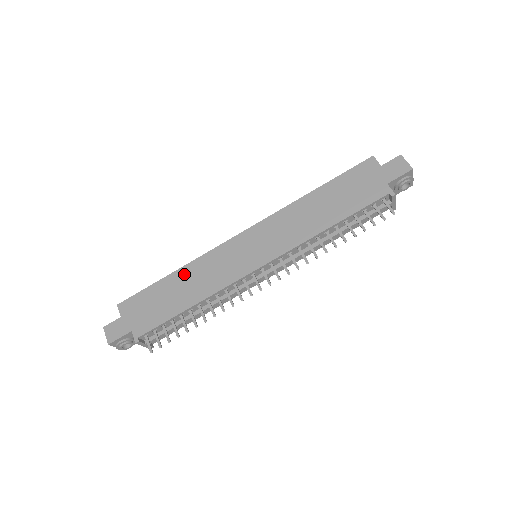
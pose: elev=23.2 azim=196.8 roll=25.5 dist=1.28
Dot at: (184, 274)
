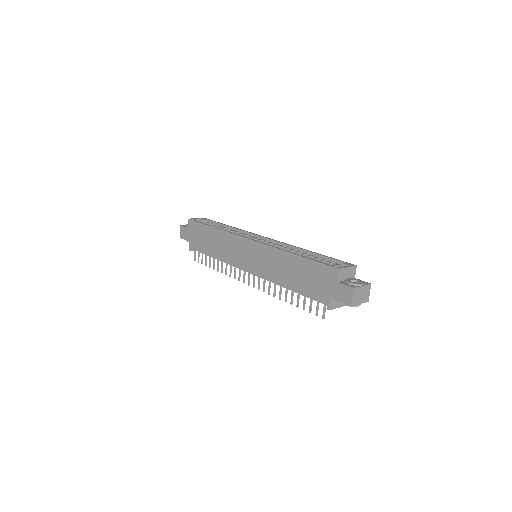
Dot at: (217, 234)
